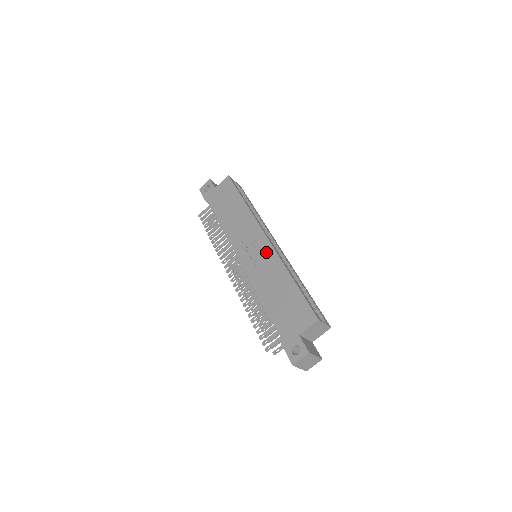
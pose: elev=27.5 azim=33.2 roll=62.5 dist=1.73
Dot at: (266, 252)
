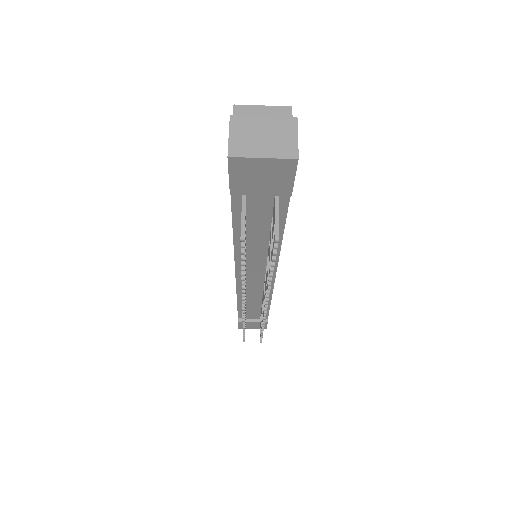
Dot at: occluded
